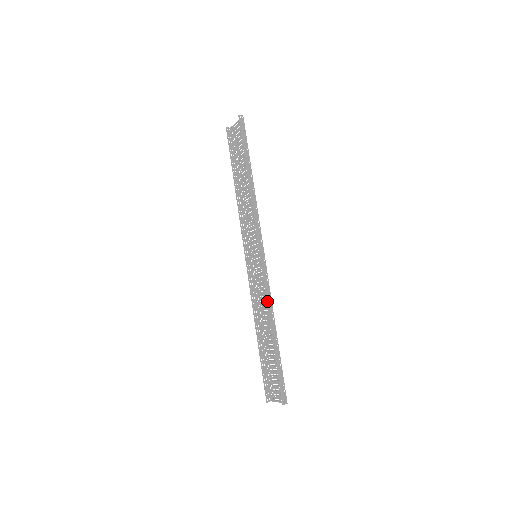
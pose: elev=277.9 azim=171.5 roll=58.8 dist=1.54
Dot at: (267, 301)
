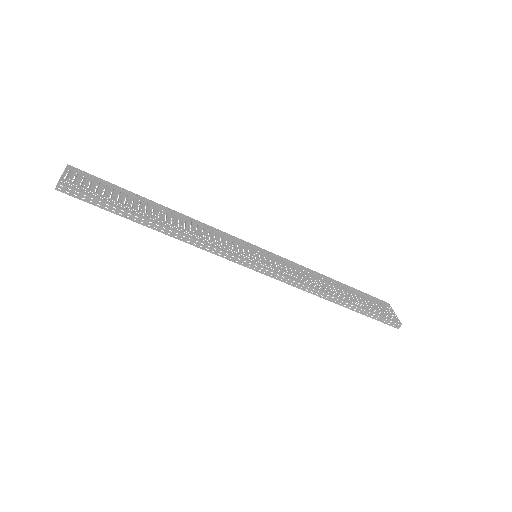
Dot at: occluded
